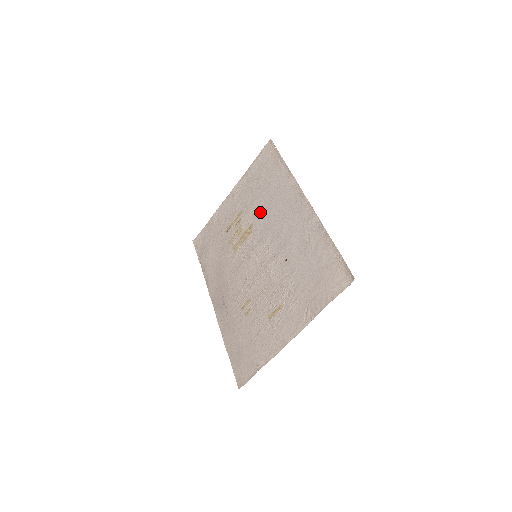
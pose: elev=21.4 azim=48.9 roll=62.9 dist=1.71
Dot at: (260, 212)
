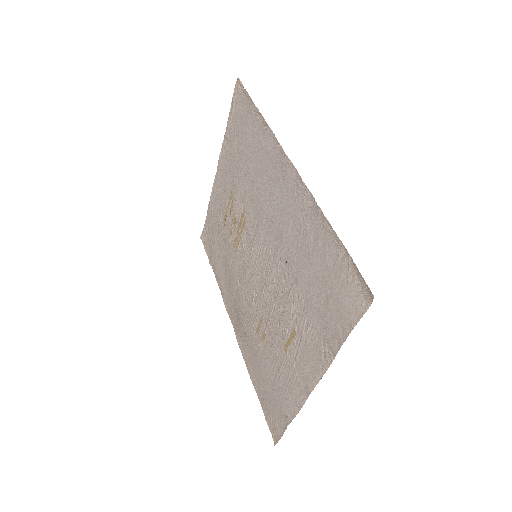
Dot at: (248, 191)
